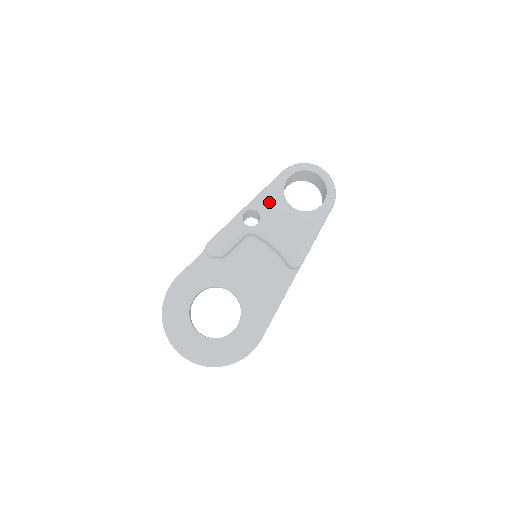
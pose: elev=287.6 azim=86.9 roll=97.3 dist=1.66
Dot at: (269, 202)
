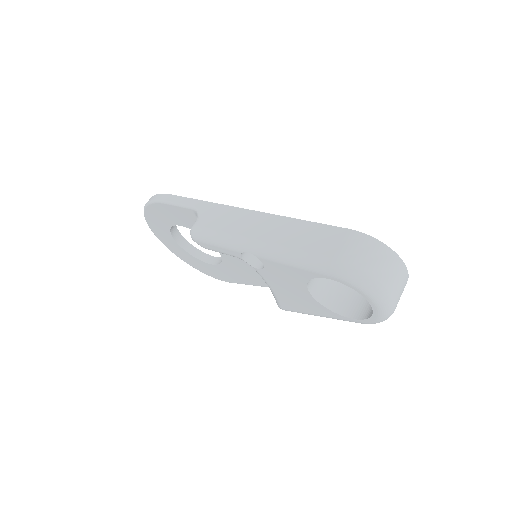
Dot at: (284, 270)
